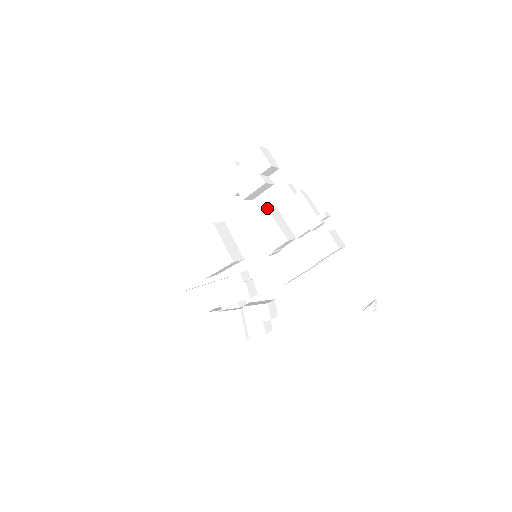
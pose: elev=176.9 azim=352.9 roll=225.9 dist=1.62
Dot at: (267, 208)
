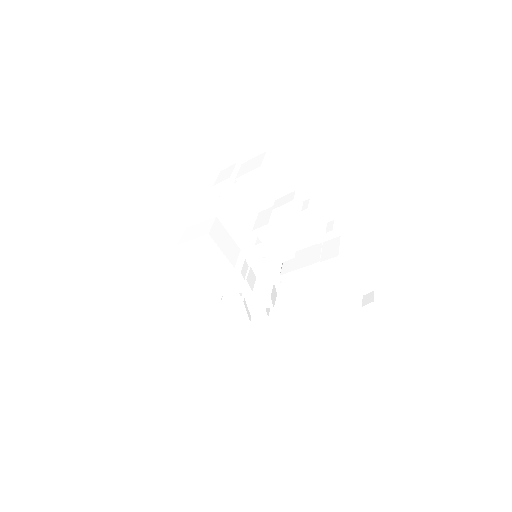
Dot at: (272, 229)
